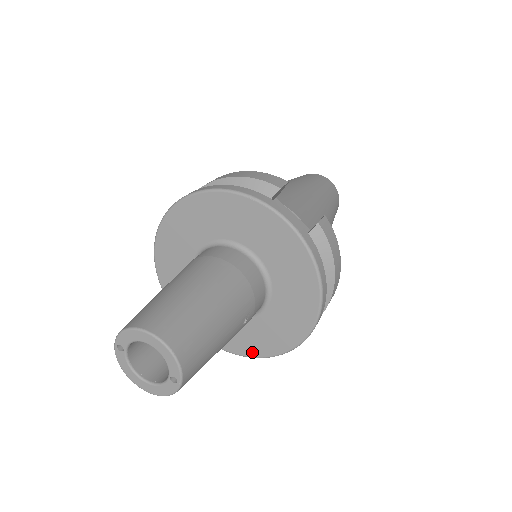
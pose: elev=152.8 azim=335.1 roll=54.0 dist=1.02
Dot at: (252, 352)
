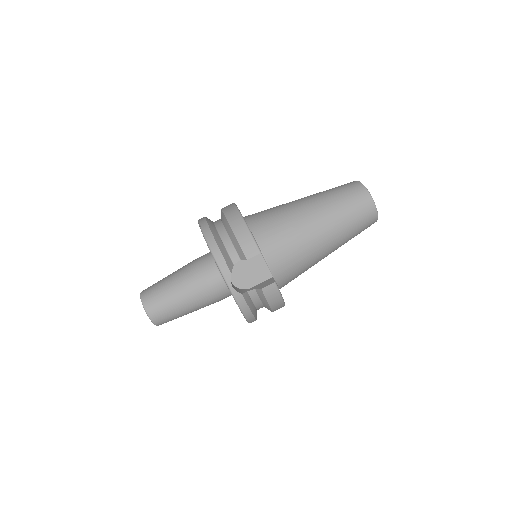
Dot at: occluded
